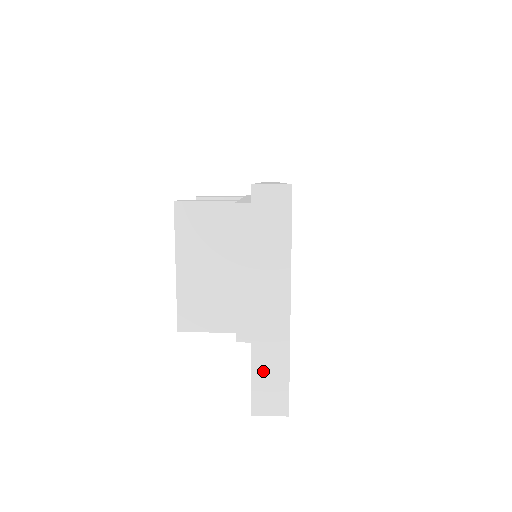
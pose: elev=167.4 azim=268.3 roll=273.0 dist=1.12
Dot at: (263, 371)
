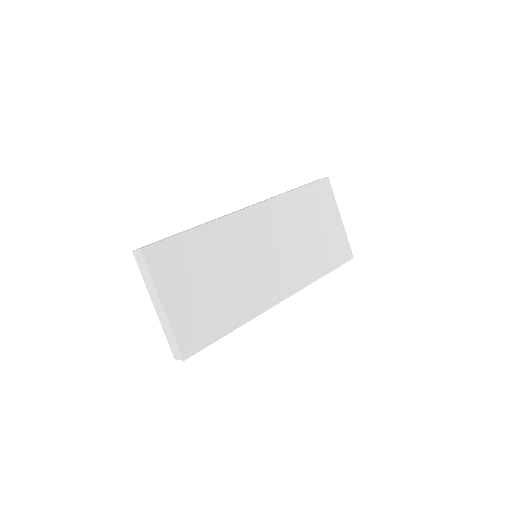
Dot at: (169, 338)
